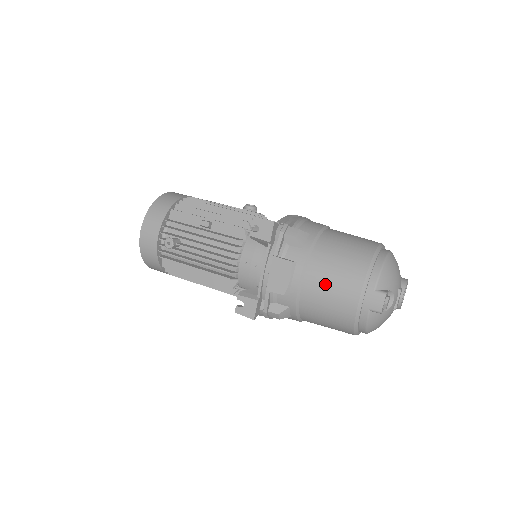
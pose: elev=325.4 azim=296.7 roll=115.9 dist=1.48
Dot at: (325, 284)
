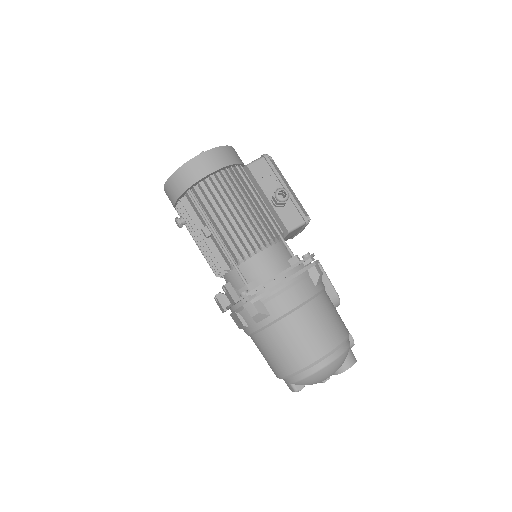
Dot at: (262, 352)
